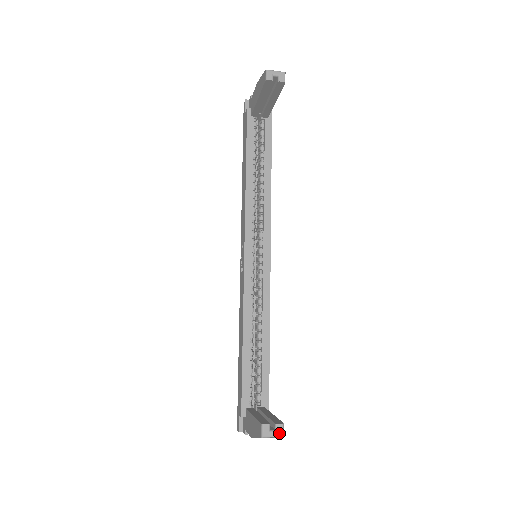
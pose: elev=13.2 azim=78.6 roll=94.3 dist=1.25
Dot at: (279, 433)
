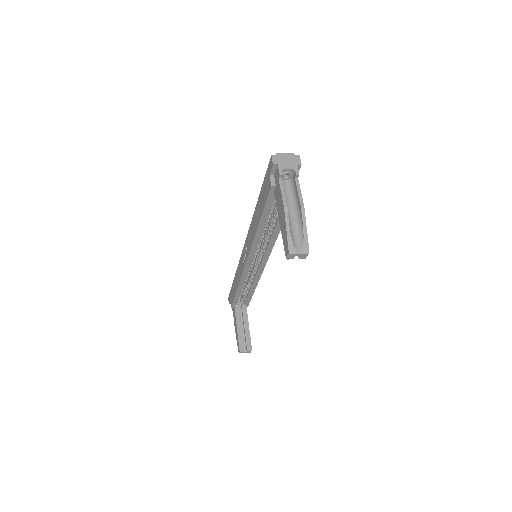
Dot at: (249, 352)
